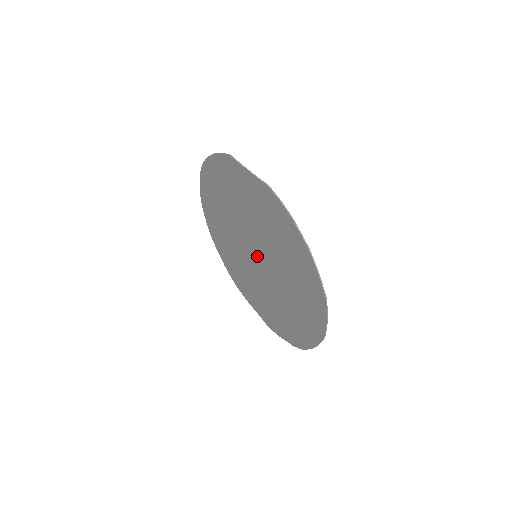
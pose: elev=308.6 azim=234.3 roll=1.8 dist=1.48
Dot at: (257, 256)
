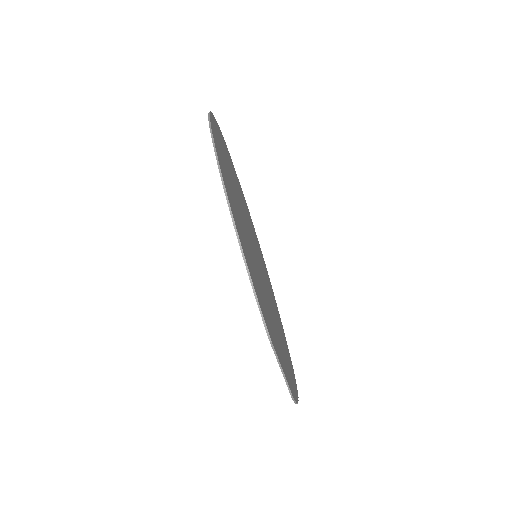
Dot at: occluded
